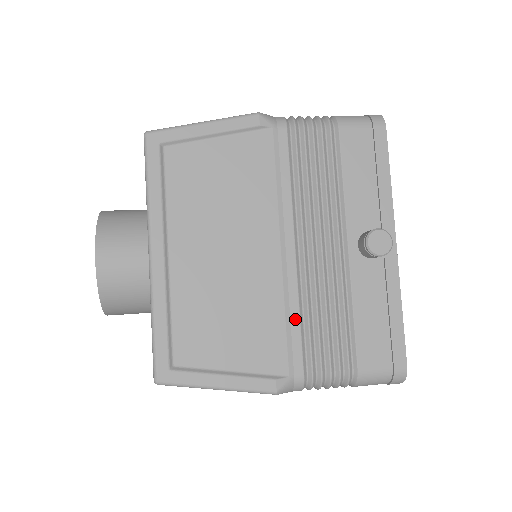
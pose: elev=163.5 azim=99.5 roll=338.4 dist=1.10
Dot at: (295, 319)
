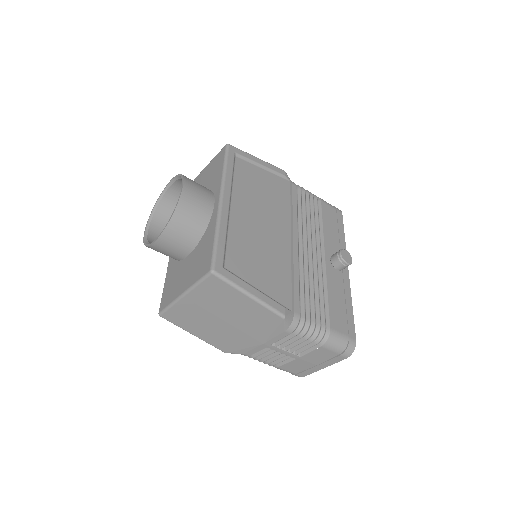
Dot at: (296, 280)
